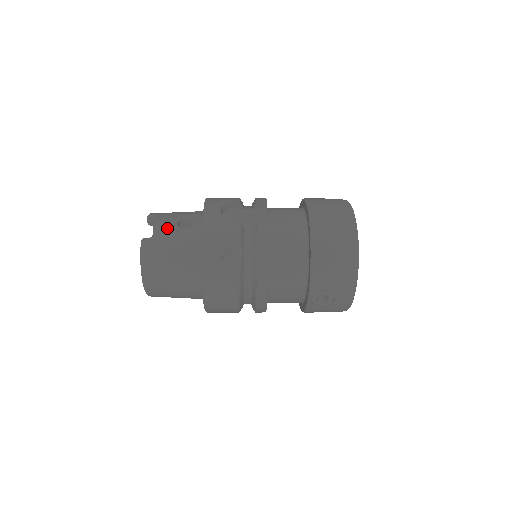
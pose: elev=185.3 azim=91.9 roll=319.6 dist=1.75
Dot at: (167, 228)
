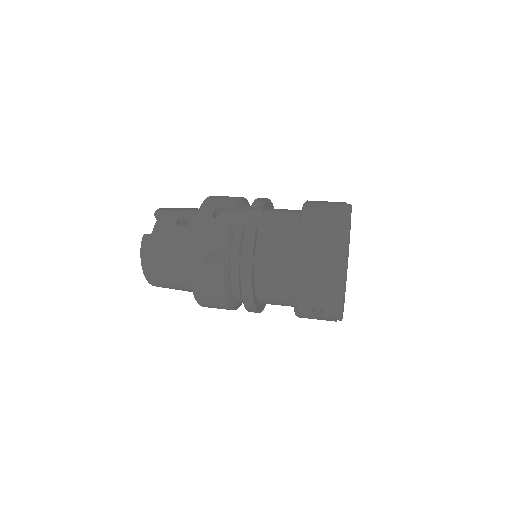
Dot at: (166, 226)
